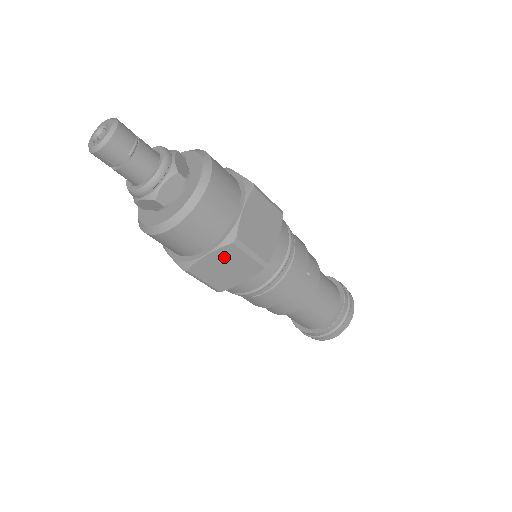
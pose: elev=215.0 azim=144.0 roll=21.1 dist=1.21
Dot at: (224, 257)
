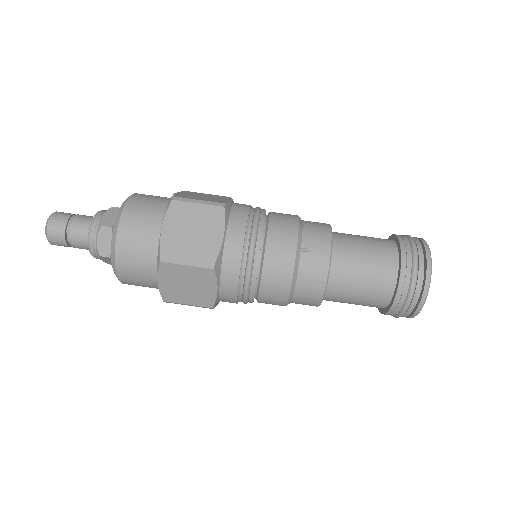
Dot at: (172, 277)
